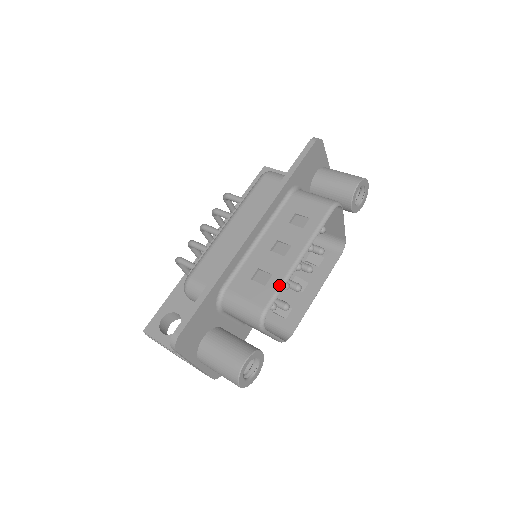
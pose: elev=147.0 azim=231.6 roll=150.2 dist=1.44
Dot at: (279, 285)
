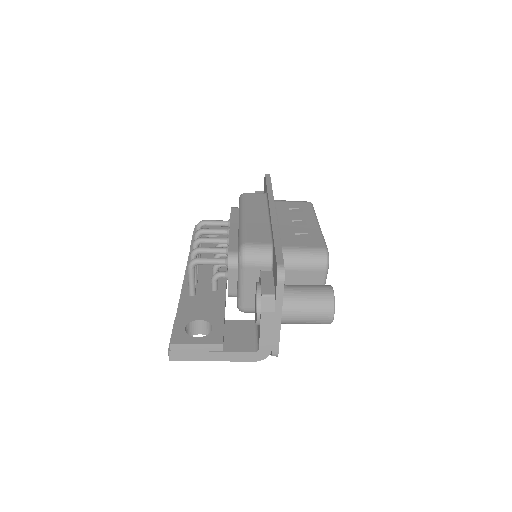
Dot at: (321, 236)
